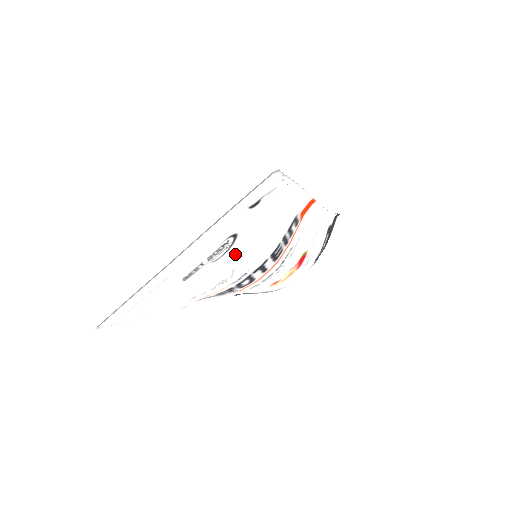
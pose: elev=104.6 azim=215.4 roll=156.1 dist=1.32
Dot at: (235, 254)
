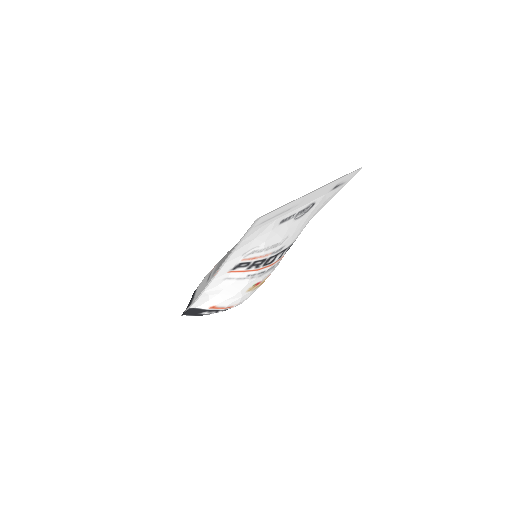
Dot at: (299, 222)
